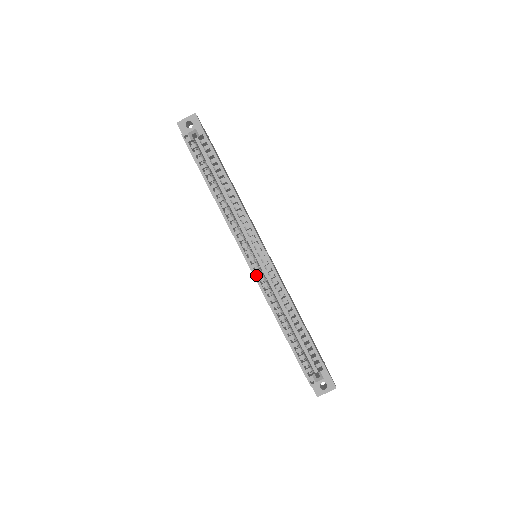
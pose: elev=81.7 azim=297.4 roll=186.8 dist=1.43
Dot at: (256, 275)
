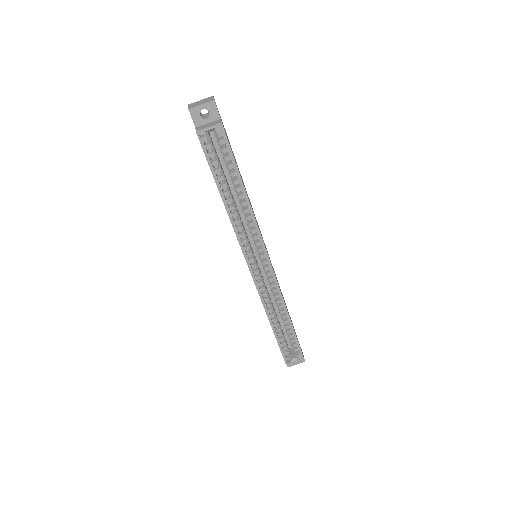
Dot at: (256, 282)
